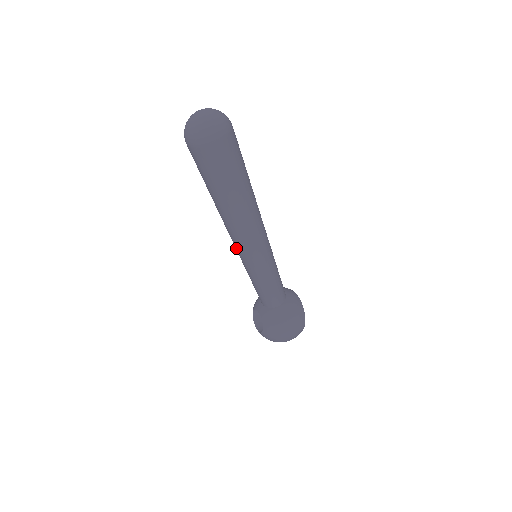
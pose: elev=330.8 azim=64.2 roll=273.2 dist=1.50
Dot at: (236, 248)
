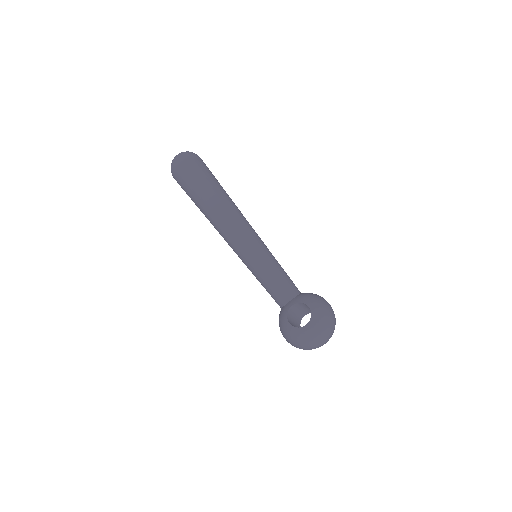
Dot at: (242, 239)
